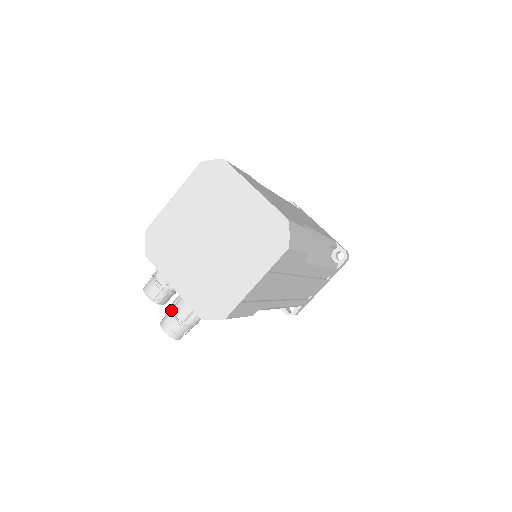
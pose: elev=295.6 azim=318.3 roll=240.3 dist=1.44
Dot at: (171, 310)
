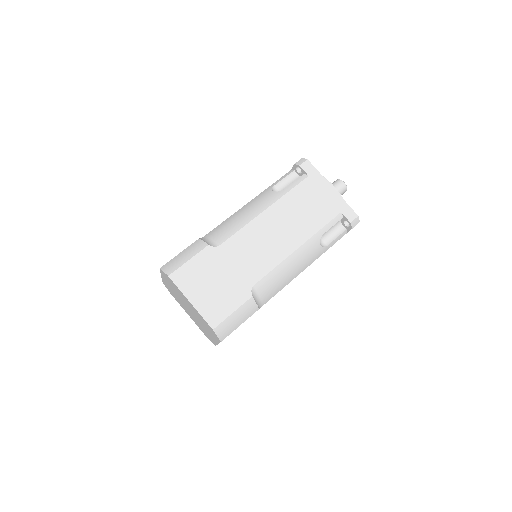
Dot at: occluded
